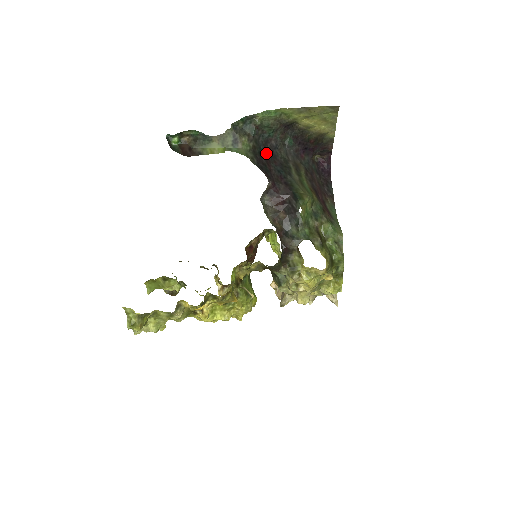
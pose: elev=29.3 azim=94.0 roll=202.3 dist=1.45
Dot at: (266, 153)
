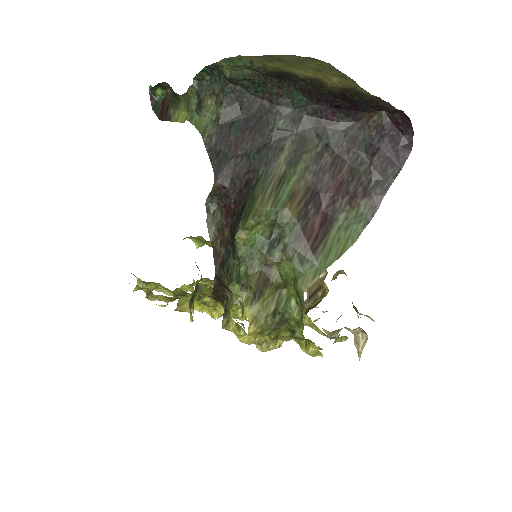
Dot at: (246, 123)
